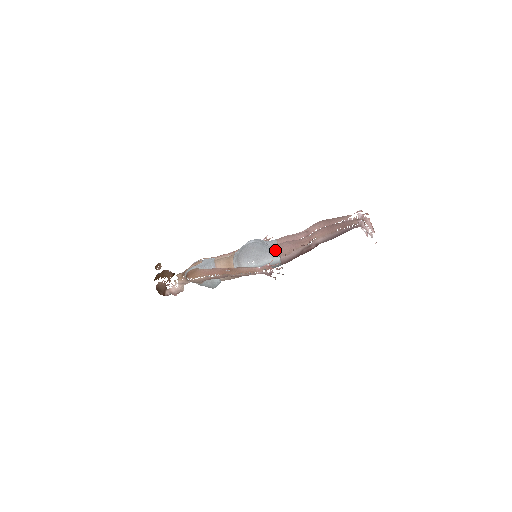
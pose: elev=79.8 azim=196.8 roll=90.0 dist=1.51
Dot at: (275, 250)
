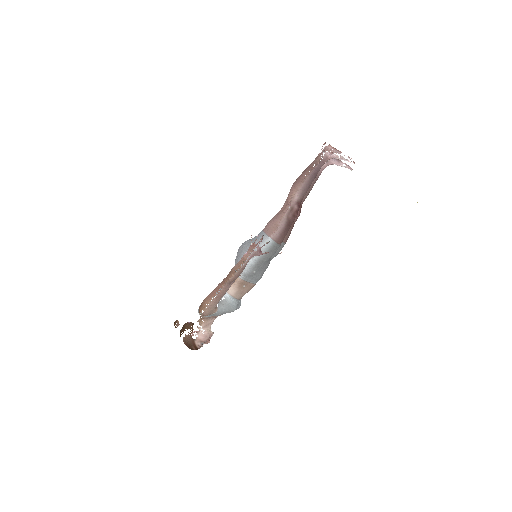
Dot at: (262, 234)
